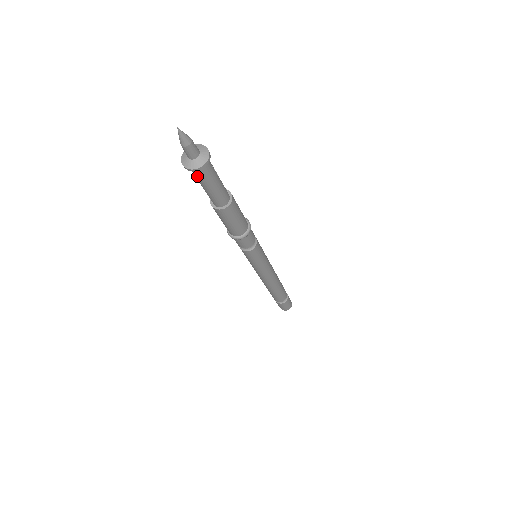
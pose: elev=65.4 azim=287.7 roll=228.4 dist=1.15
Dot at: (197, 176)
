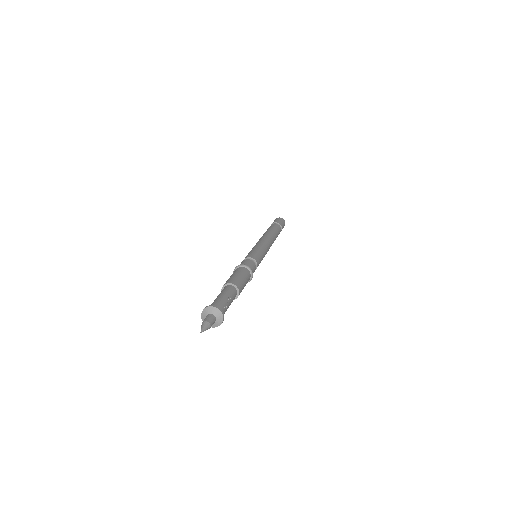
Dot at: occluded
